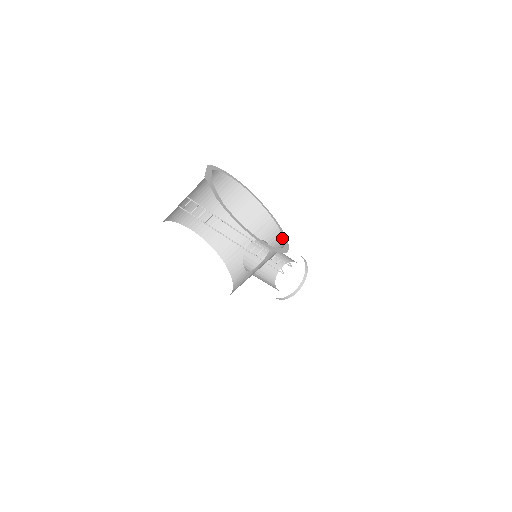
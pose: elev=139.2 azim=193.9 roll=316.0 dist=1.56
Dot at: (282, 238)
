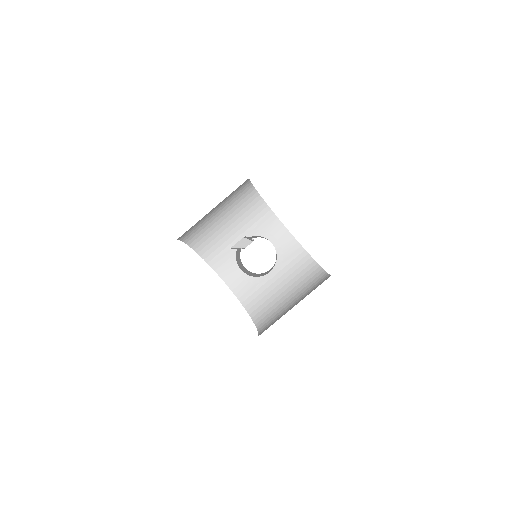
Dot at: (293, 238)
